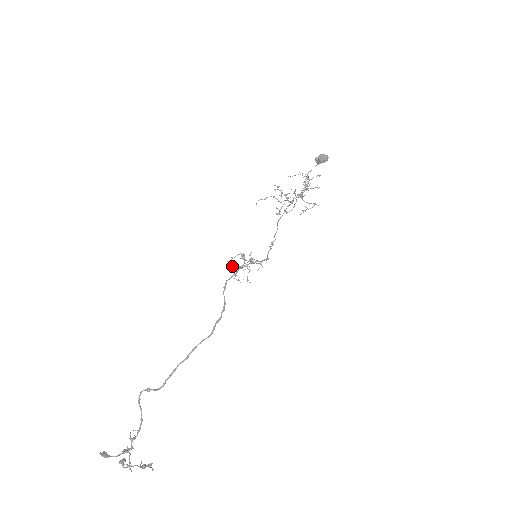
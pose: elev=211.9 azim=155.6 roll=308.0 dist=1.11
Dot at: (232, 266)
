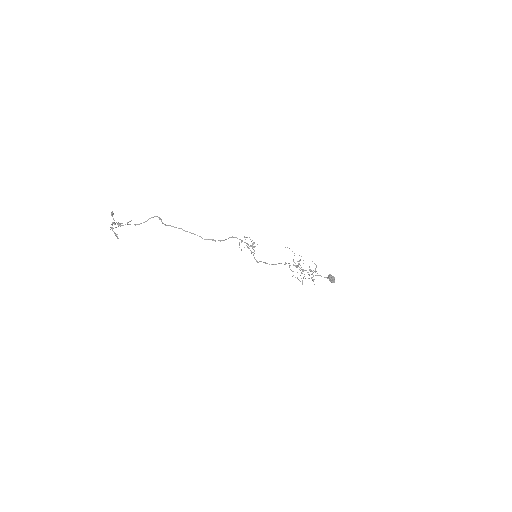
Dot at: (246, 237)
